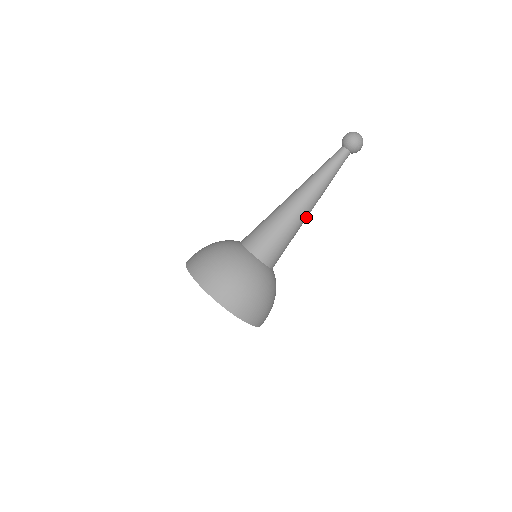
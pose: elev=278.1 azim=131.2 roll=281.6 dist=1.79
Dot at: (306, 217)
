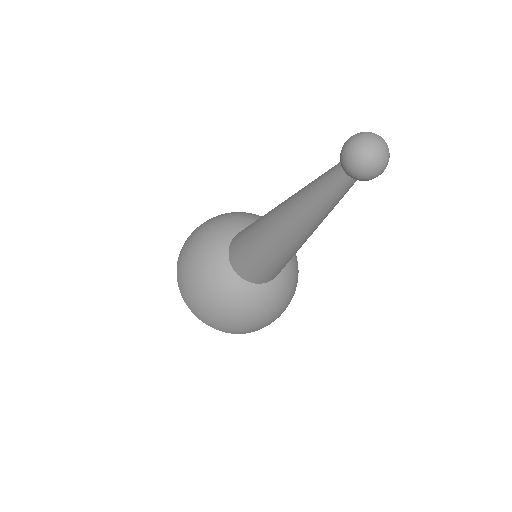
Dot at: occluded
